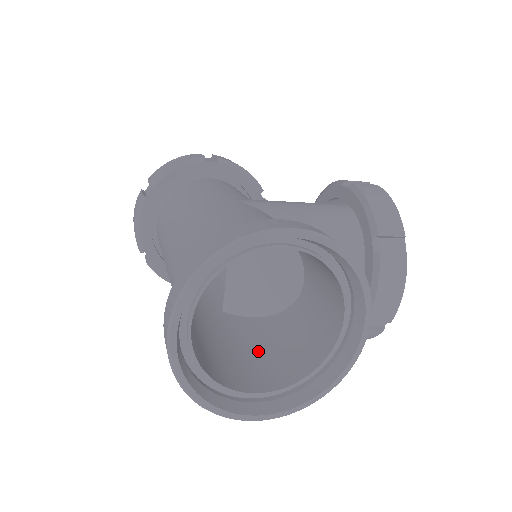
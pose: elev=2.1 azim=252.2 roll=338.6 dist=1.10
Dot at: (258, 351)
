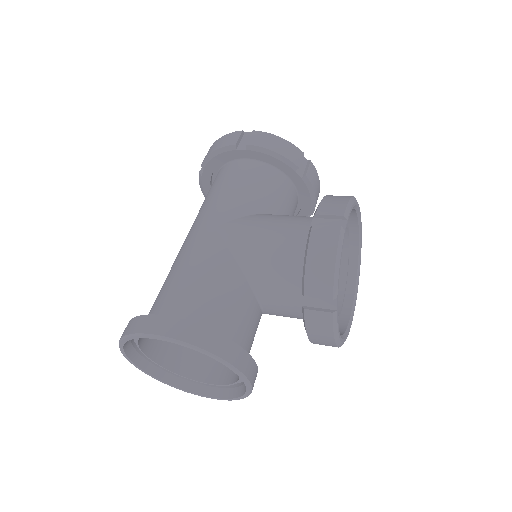
Dot at: occluded
